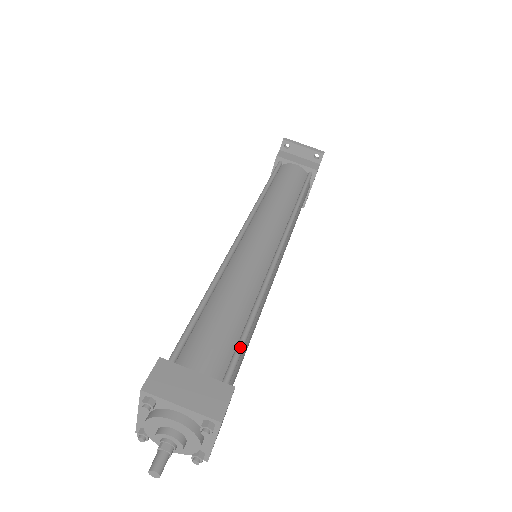
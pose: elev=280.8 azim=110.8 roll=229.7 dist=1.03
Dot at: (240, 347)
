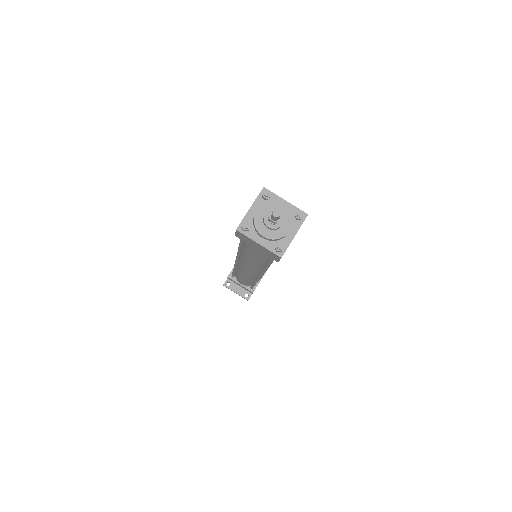
Dot at: occluded
